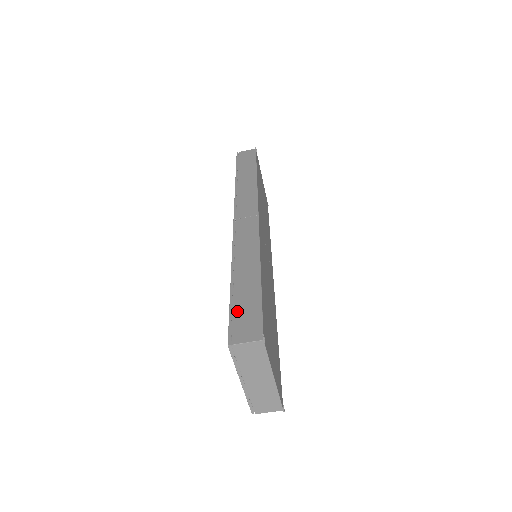
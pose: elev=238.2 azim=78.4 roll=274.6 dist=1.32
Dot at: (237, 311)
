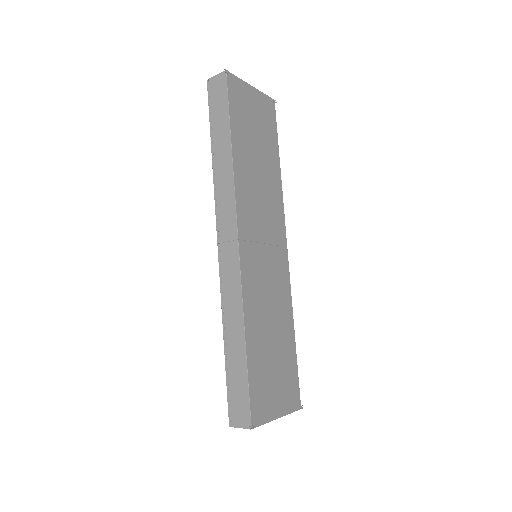
Dot at: (232, 389)
